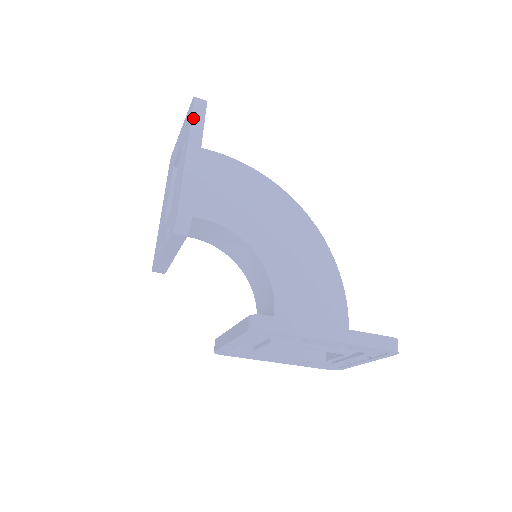
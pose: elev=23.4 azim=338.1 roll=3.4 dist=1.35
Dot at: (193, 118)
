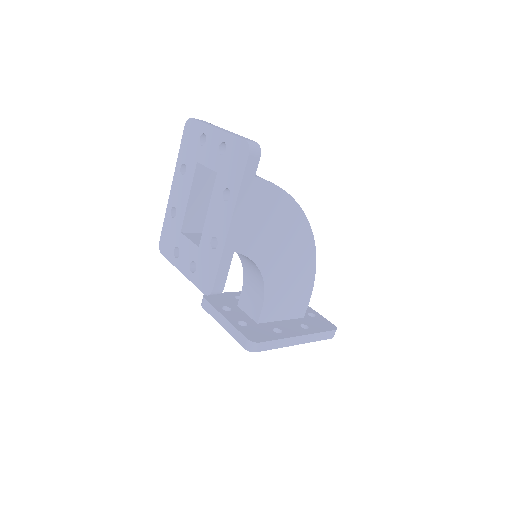
Dot at: (244, 179)
